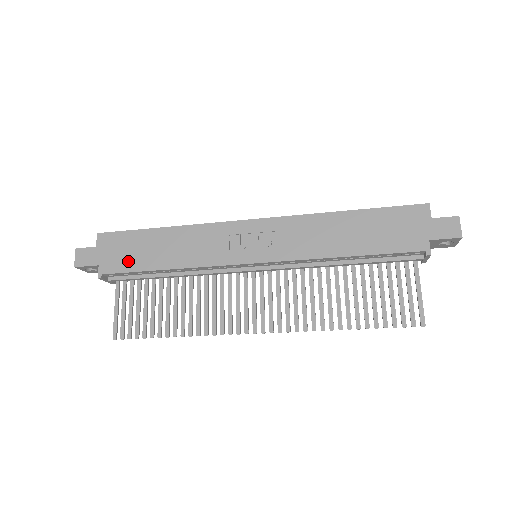
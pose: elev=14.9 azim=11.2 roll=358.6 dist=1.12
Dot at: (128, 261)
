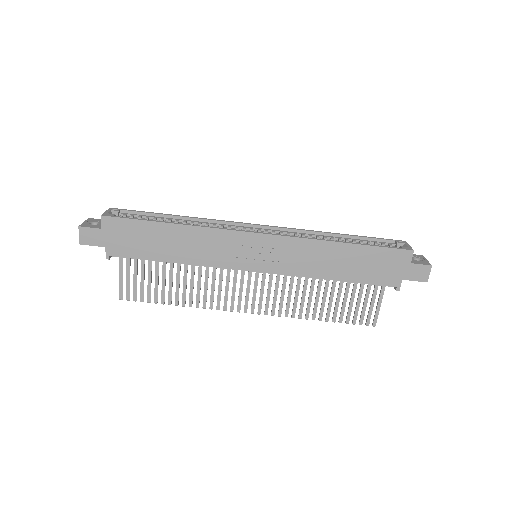
Dot at: (136, 249)
